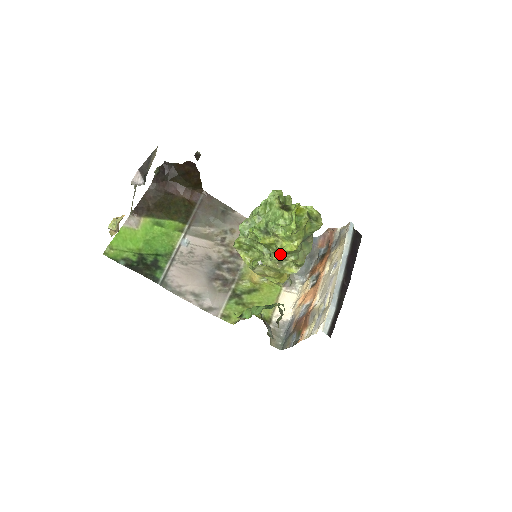
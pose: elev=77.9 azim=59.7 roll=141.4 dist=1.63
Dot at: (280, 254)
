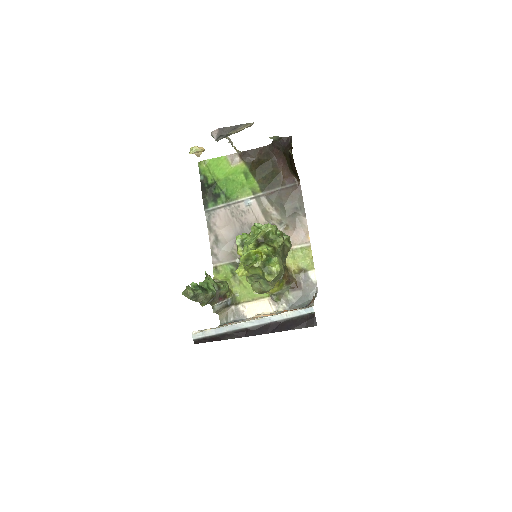
Dot at: occluded
